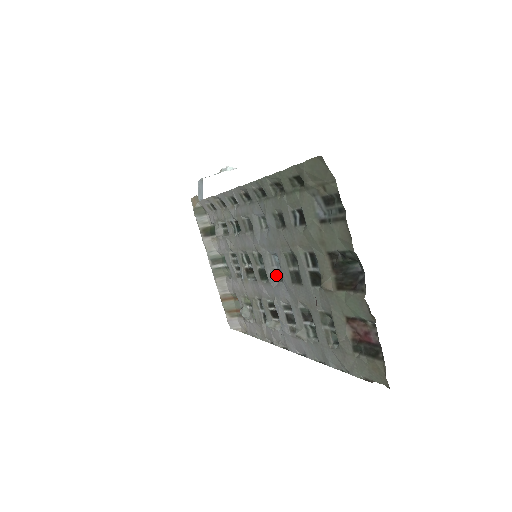
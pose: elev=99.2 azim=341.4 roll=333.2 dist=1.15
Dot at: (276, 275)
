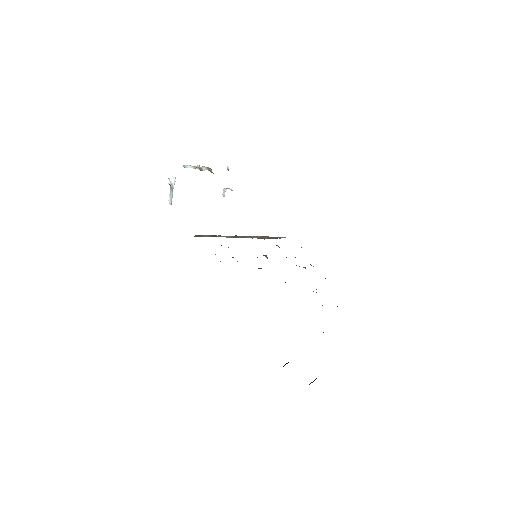
Dot at: occluded
